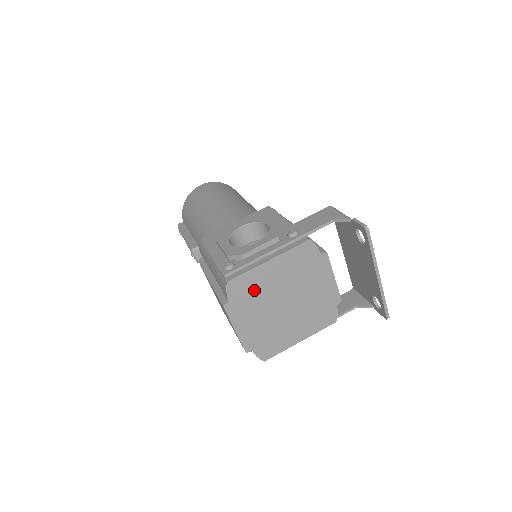
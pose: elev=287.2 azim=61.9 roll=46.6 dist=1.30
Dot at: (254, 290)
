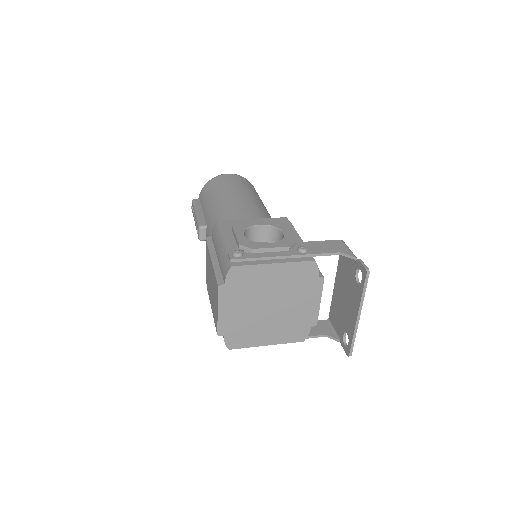
Dot at: (250, 283)
